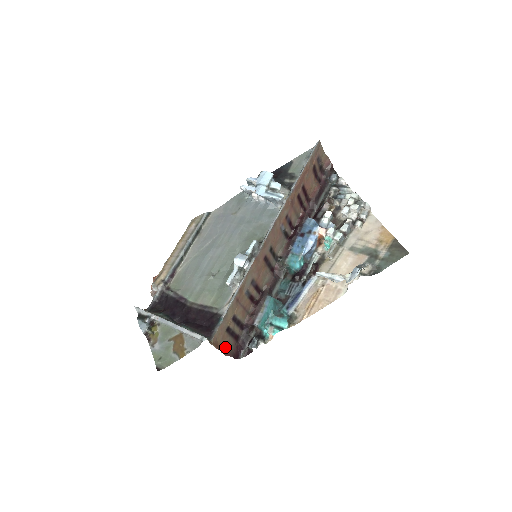
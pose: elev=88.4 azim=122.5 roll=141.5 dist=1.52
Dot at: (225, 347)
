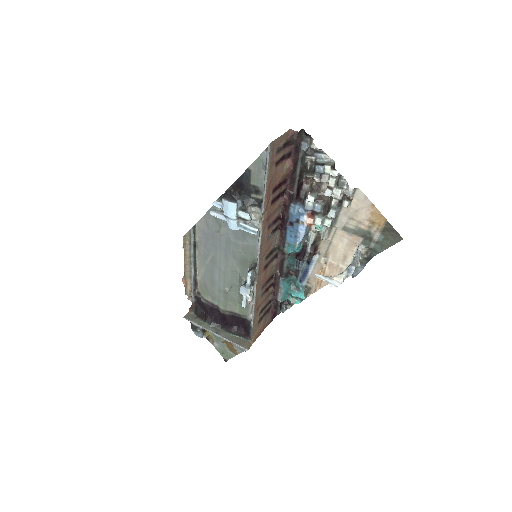
Dot at: (263, 326)
